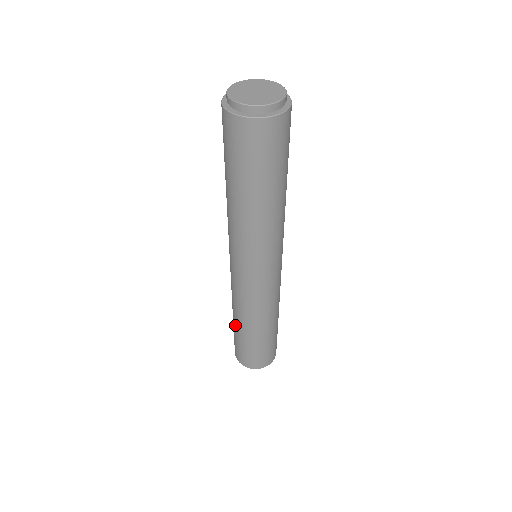
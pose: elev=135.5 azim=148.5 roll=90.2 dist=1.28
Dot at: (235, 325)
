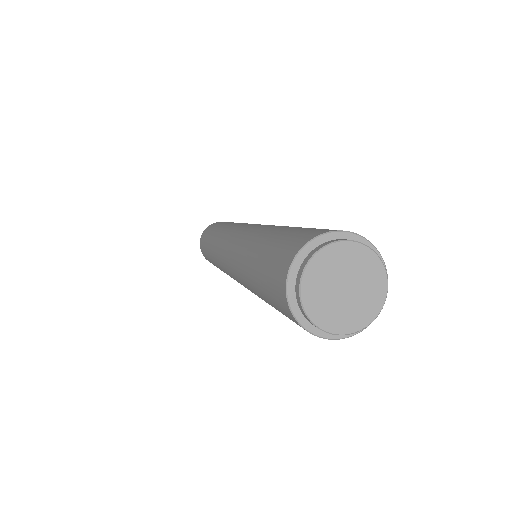
Dot at: (209, 254)
